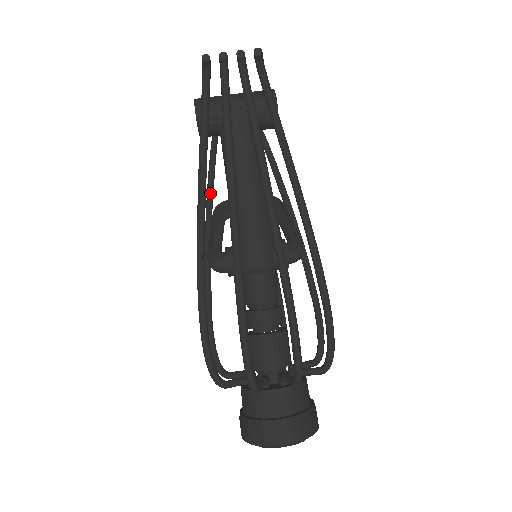
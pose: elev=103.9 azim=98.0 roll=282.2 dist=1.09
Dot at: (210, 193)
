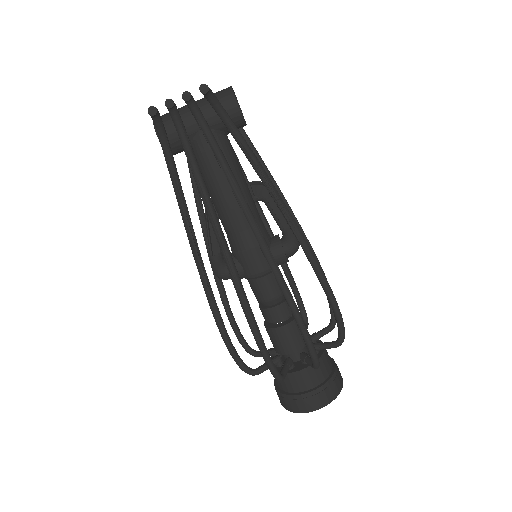
Dot at: (197, 195)
